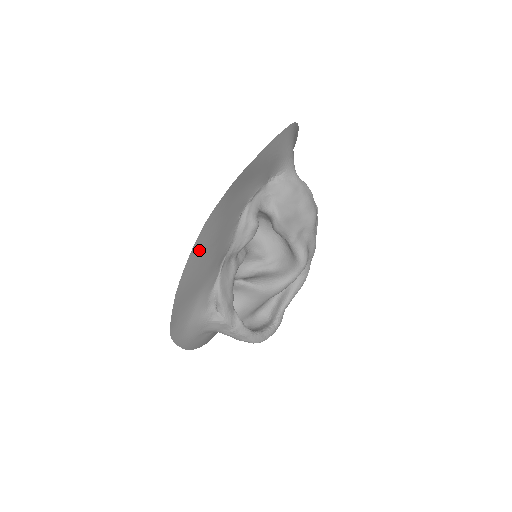
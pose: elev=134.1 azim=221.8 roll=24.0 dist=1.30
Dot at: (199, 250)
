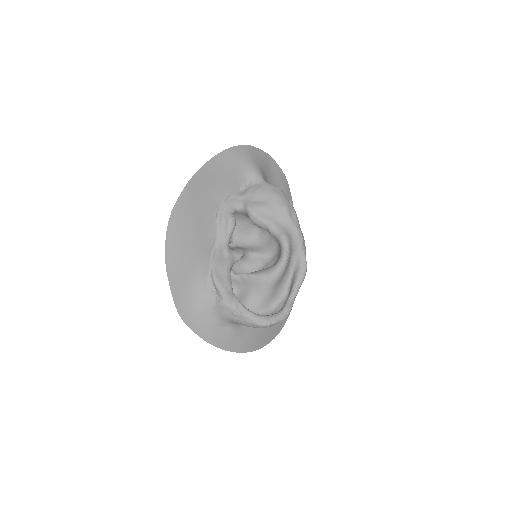
Dot at: (175, 232)
